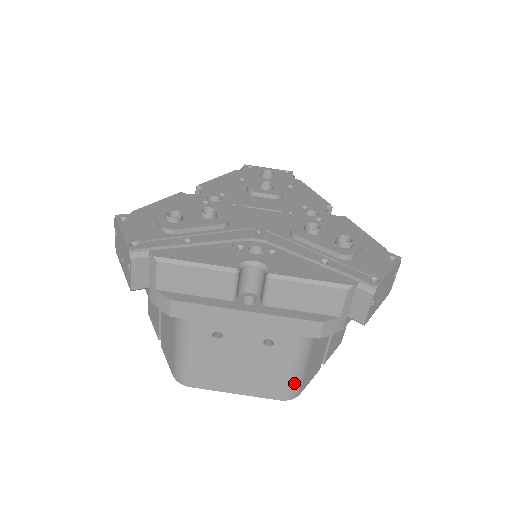
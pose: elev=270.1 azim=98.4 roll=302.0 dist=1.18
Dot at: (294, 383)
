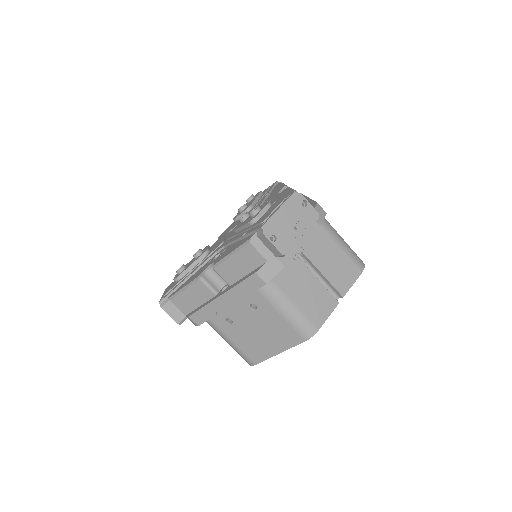
Dot at: (299, 323)
